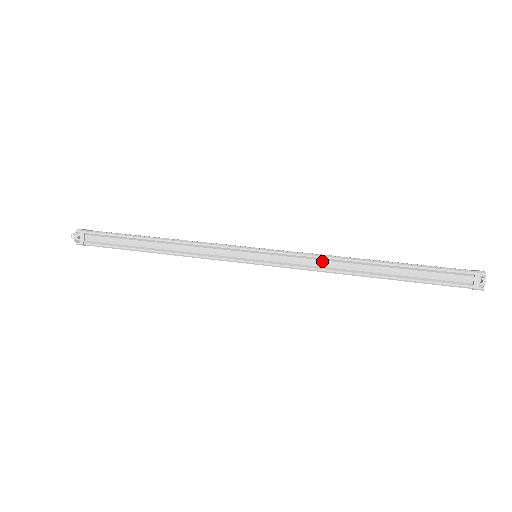
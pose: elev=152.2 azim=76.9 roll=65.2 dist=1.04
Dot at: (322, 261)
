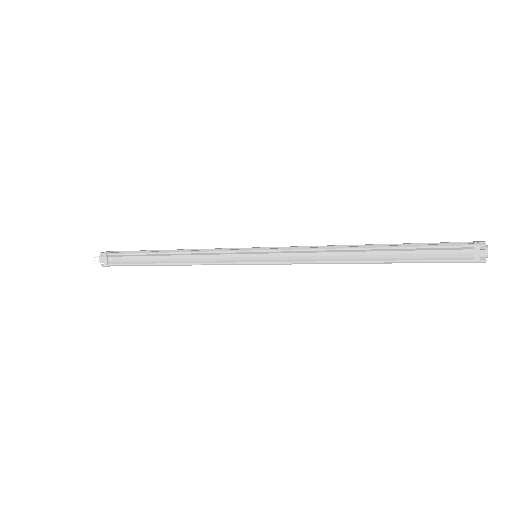
Dot at: occluded
